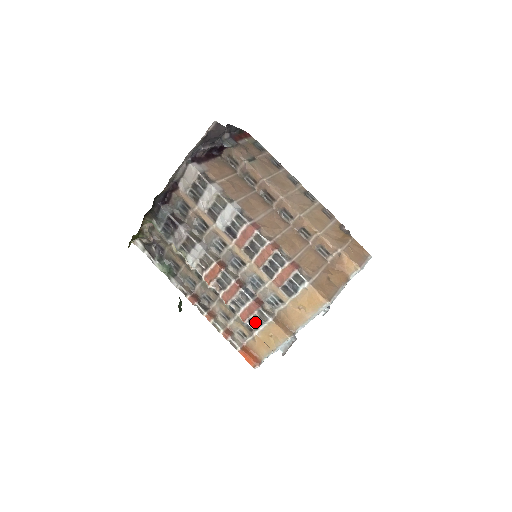
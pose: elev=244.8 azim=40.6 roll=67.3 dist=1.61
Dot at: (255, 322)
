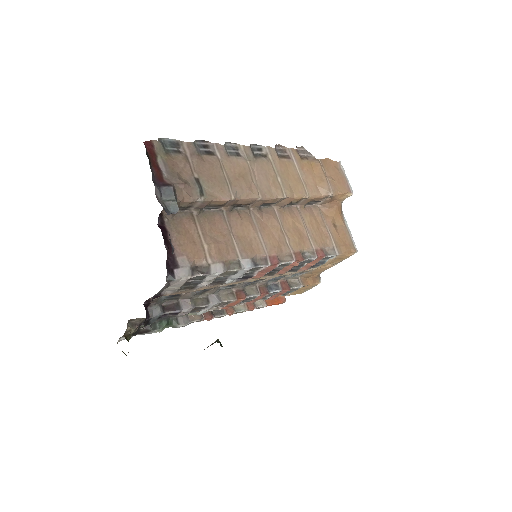
Dot at: (284, 294)
